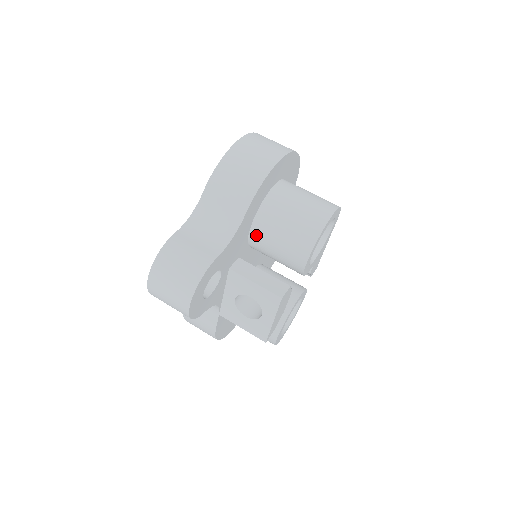
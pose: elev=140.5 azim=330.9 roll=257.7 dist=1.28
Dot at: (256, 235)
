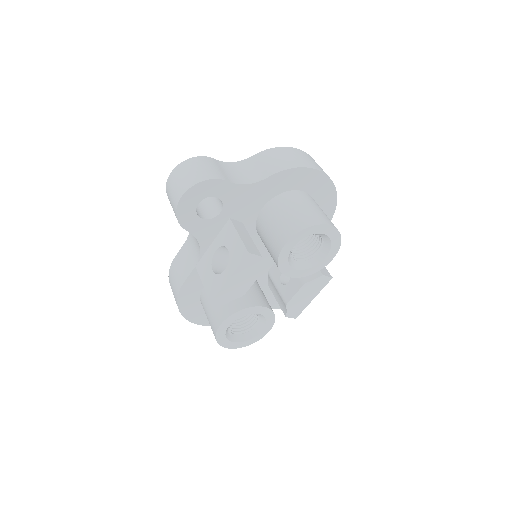
Dot at: (266, 211)
